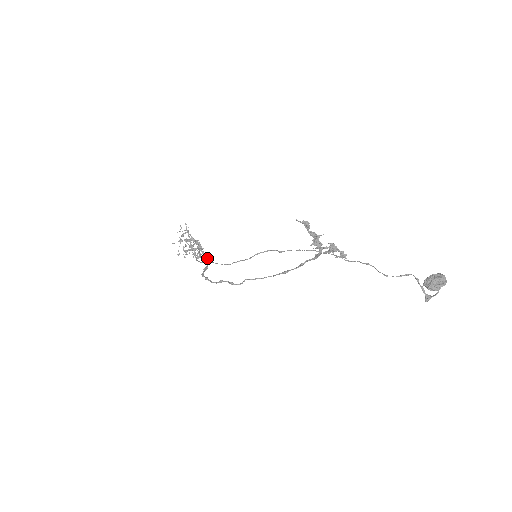
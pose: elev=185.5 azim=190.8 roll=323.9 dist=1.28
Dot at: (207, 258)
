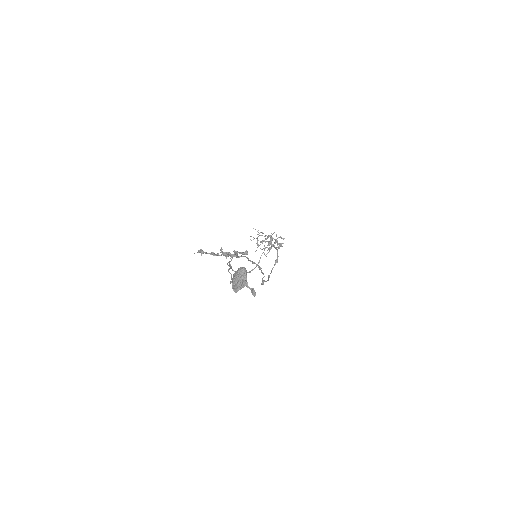
Dot at: (277, 249)
